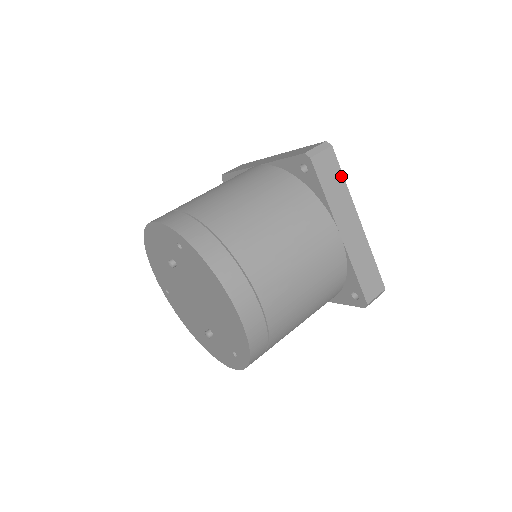
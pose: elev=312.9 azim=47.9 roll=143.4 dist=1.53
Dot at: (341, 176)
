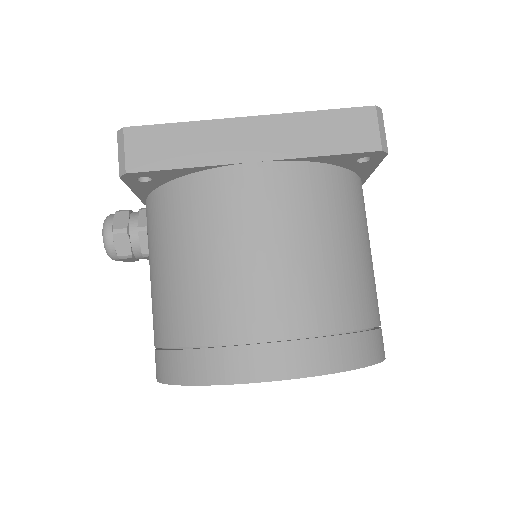
Dot at: occluded
